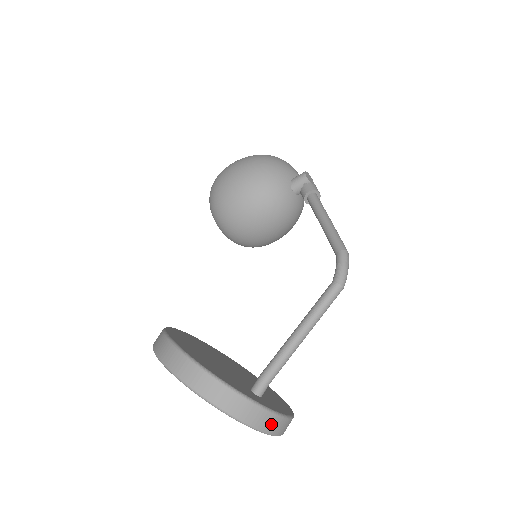
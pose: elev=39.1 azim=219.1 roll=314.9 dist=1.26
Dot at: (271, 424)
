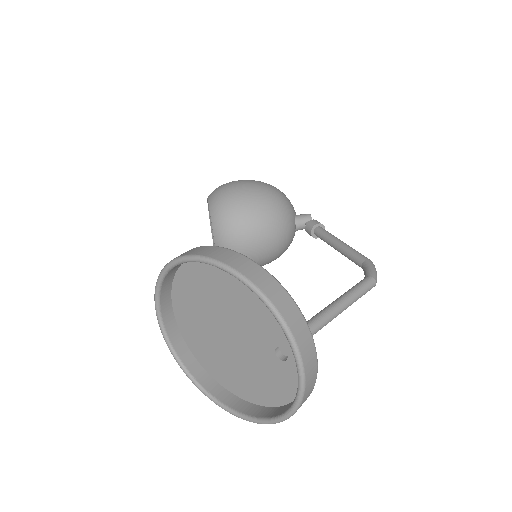
Dot at: (311, 379)
